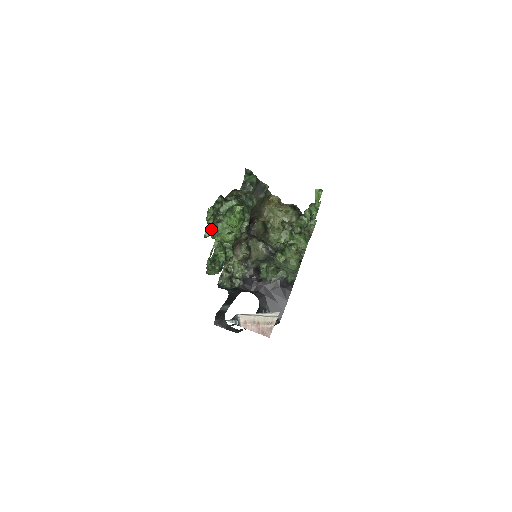
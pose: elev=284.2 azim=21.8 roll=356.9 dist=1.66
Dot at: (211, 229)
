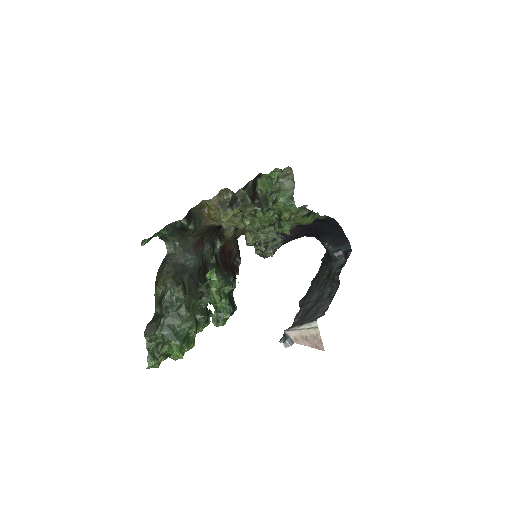
Dot at: (173, 355)
